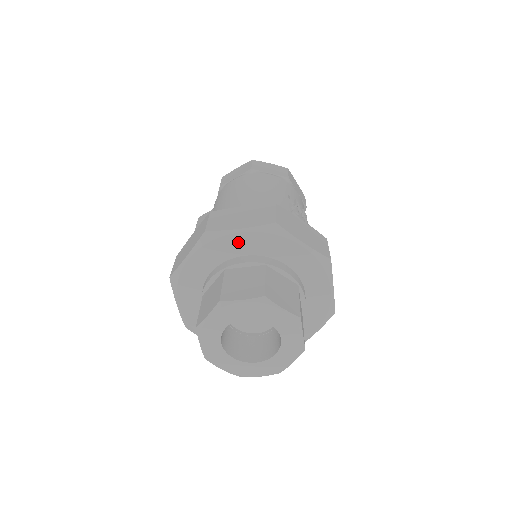
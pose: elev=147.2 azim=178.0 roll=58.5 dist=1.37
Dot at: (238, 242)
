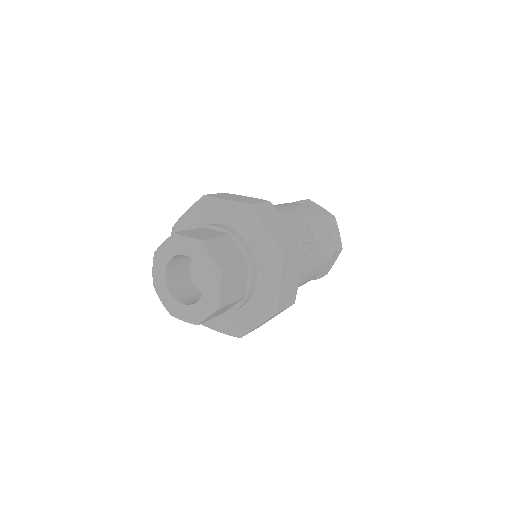
Dot at: (221, 210)
